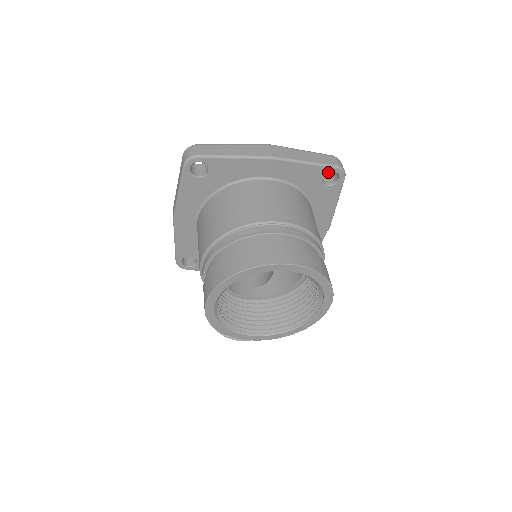
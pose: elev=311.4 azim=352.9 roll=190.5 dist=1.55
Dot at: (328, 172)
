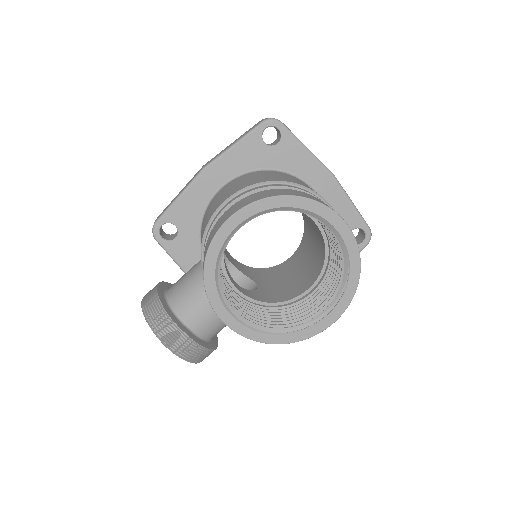
Dot at: (360, 227)
